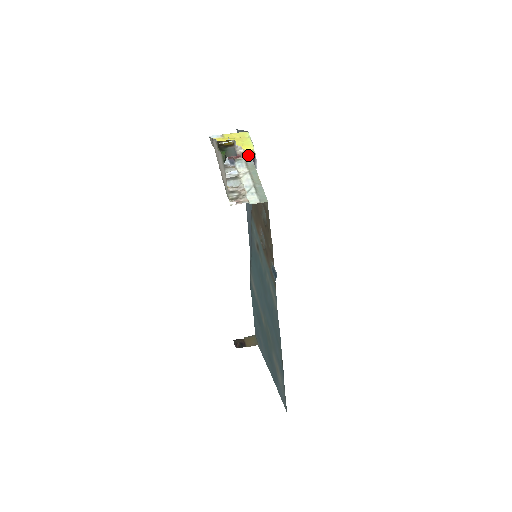
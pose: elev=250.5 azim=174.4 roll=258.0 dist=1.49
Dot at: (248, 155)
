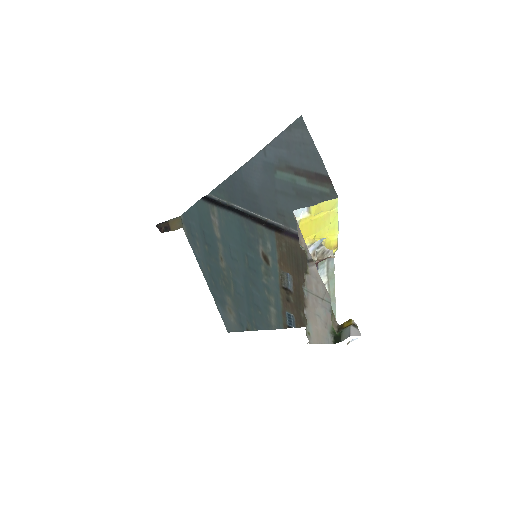
Dot at: occluded
